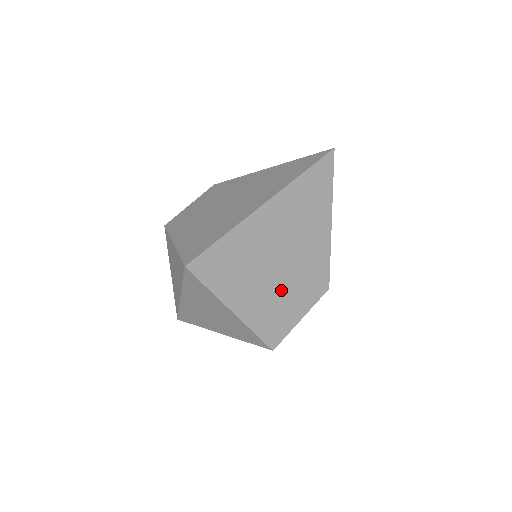
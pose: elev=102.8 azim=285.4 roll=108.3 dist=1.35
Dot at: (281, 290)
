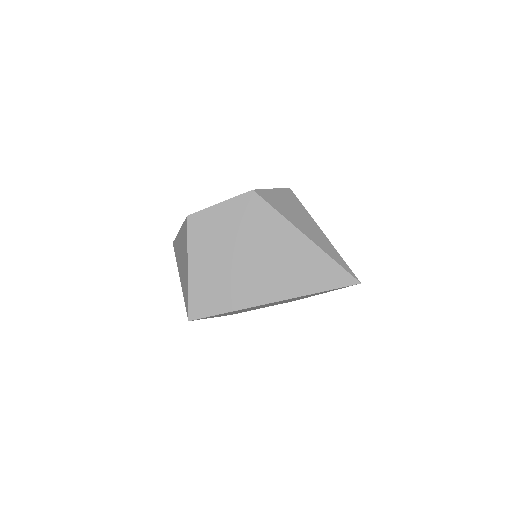
Dot at: (256, 308)
